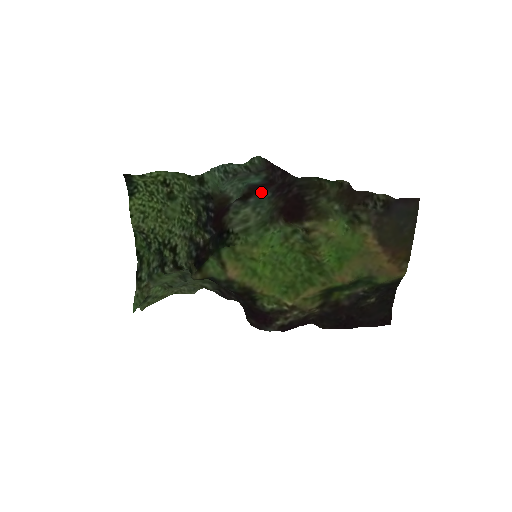
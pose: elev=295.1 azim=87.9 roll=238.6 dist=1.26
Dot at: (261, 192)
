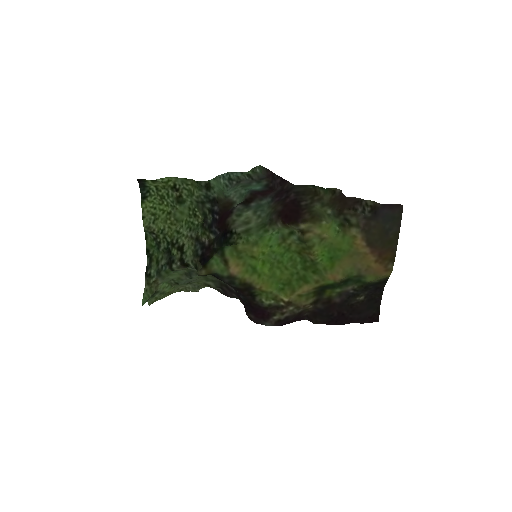
Dot at: (262, 197)
